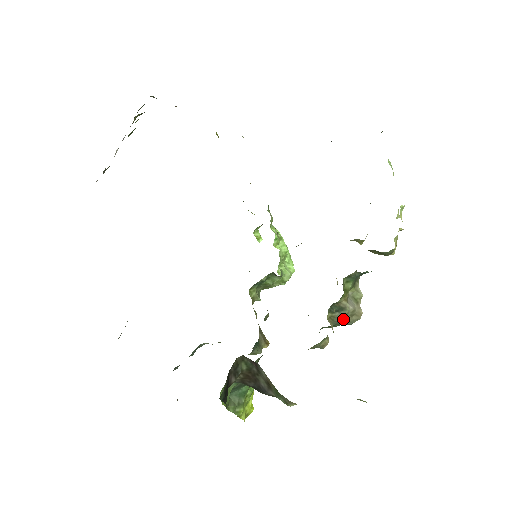
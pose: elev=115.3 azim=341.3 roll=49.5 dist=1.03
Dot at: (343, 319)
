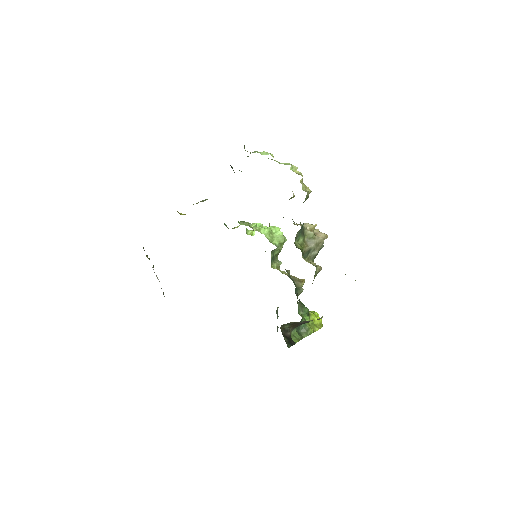
Dot at: (315, 252)
